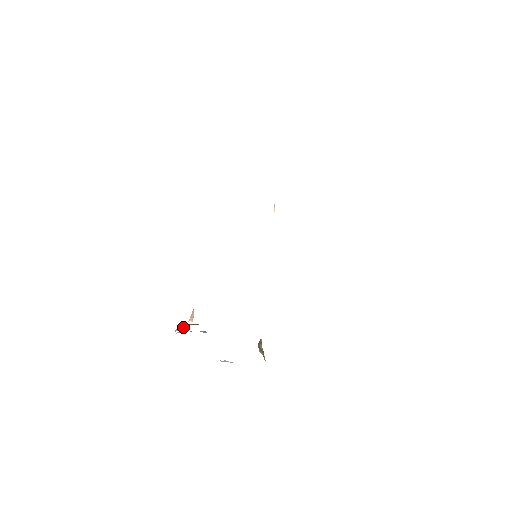
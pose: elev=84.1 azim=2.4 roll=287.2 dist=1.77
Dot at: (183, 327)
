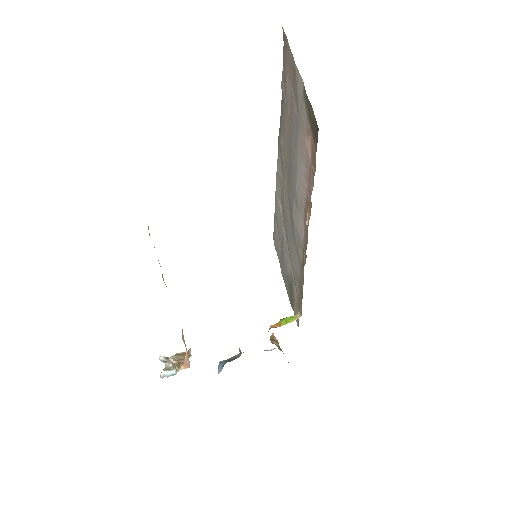
Dot at: (169, 366)
